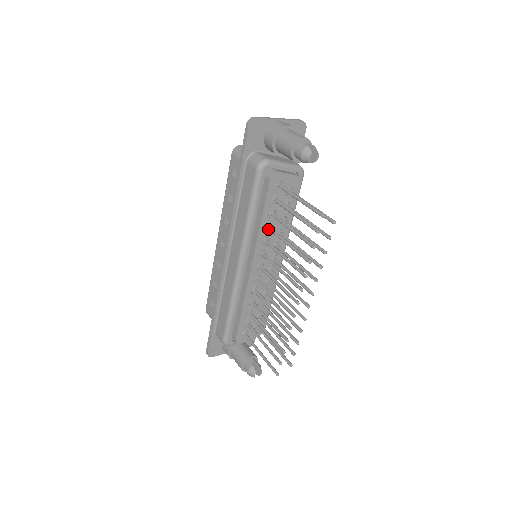
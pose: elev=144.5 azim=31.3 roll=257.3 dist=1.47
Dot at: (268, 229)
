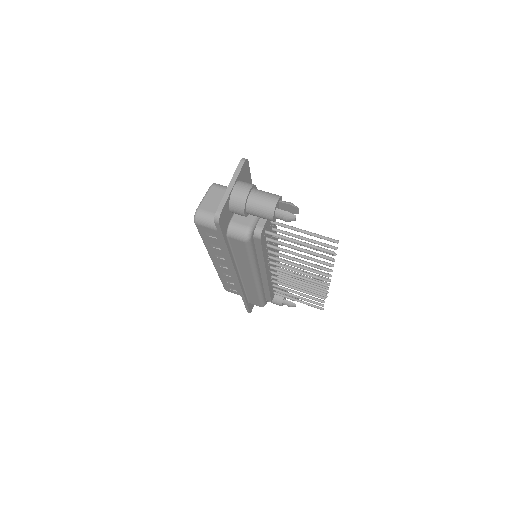
Dot at: (268, 253)
